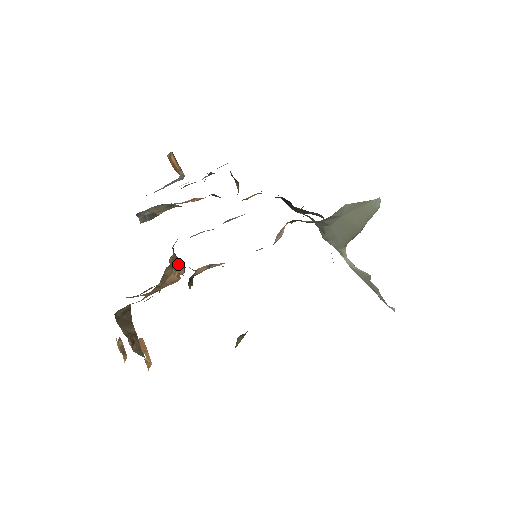
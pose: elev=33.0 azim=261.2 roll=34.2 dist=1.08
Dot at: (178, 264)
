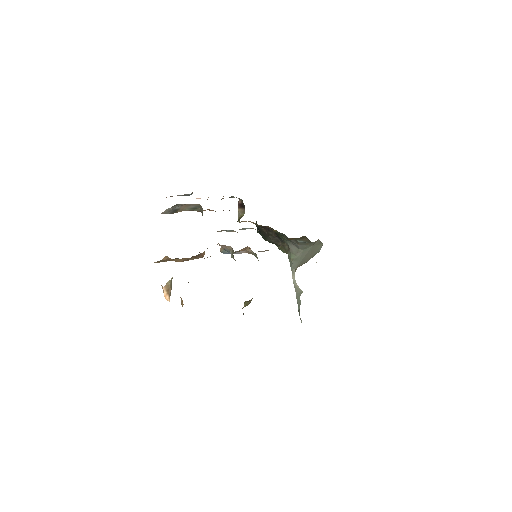
Dot at: occluded
